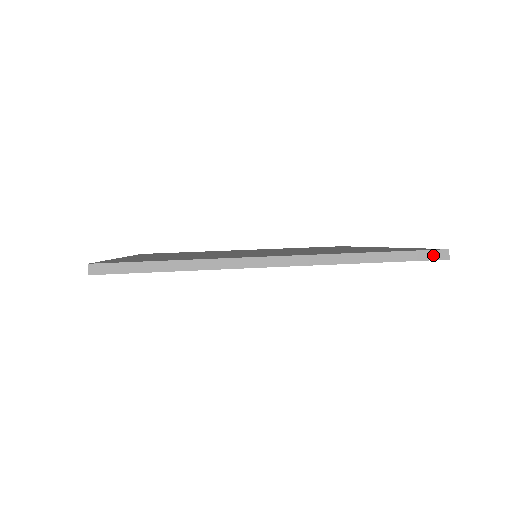
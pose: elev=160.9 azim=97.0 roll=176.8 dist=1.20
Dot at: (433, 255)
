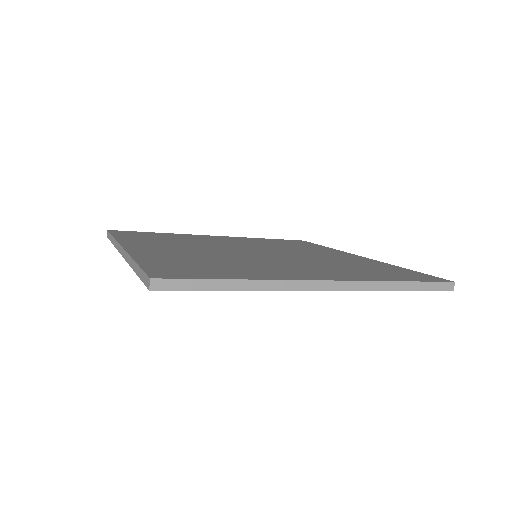
Dot at: (443, 286)
